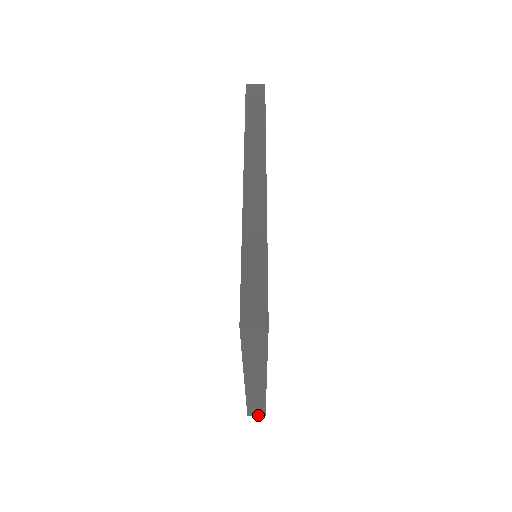
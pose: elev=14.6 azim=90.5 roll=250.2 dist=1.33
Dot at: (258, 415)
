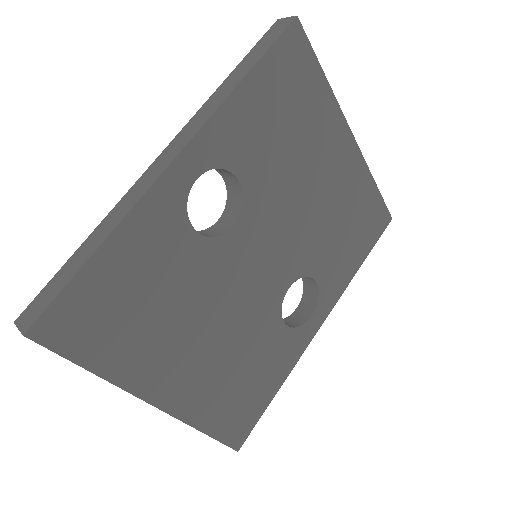
Dot at: occluded
